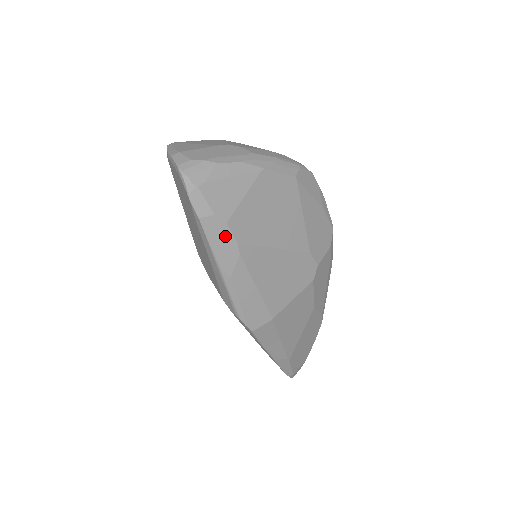
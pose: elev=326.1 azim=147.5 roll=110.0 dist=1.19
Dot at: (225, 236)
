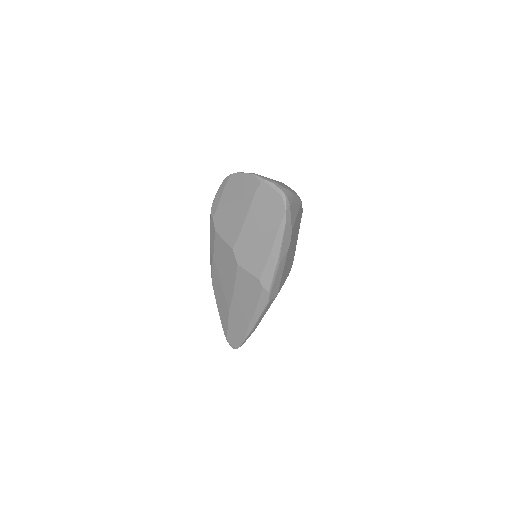
Dot at: (289, 237)
